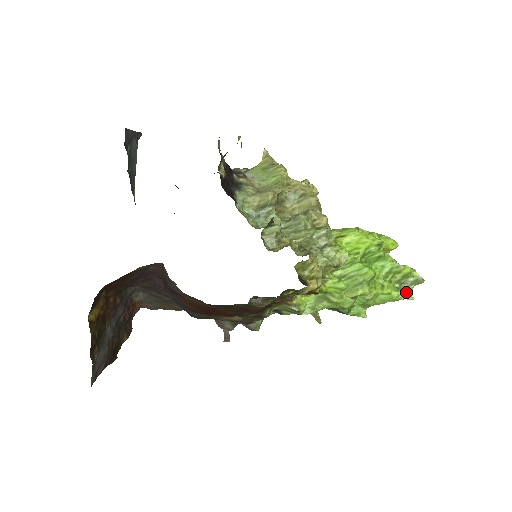
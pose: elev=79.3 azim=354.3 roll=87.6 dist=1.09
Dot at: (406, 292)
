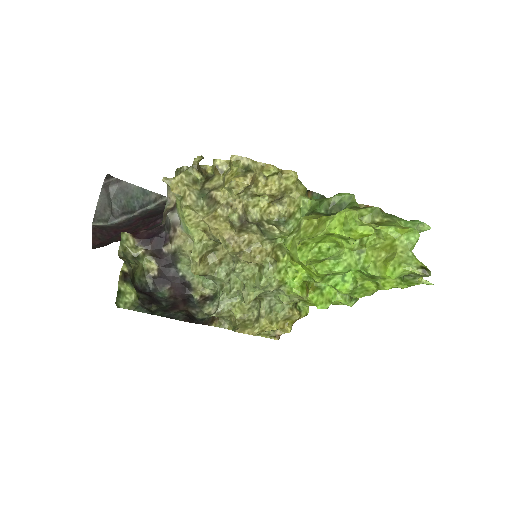
Dot at: (412, 285)
